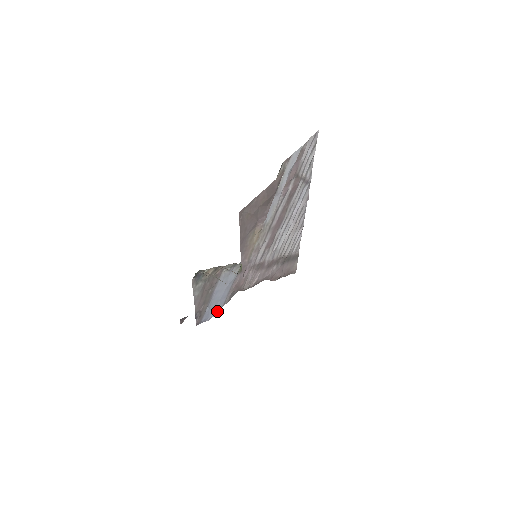
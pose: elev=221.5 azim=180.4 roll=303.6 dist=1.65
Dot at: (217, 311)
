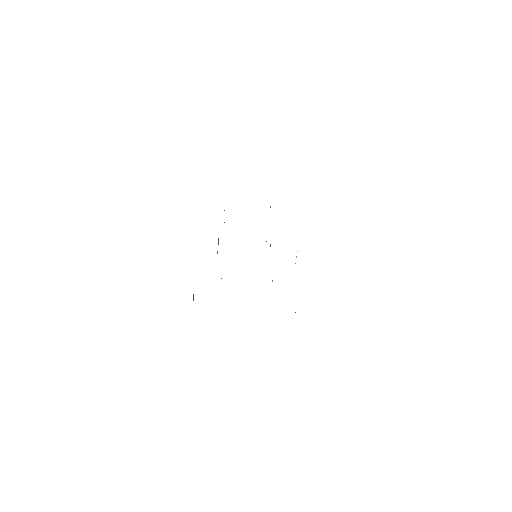
Dot at: occluded
